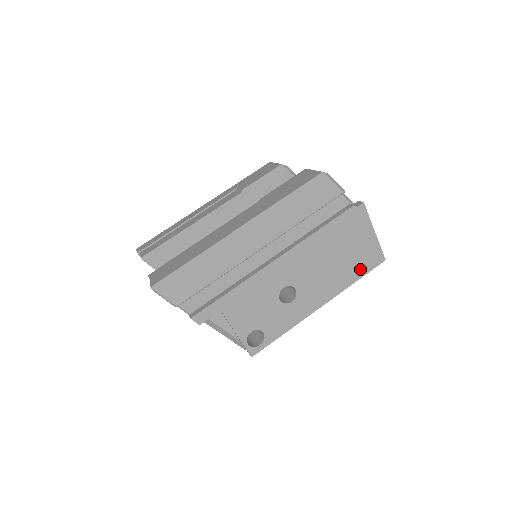
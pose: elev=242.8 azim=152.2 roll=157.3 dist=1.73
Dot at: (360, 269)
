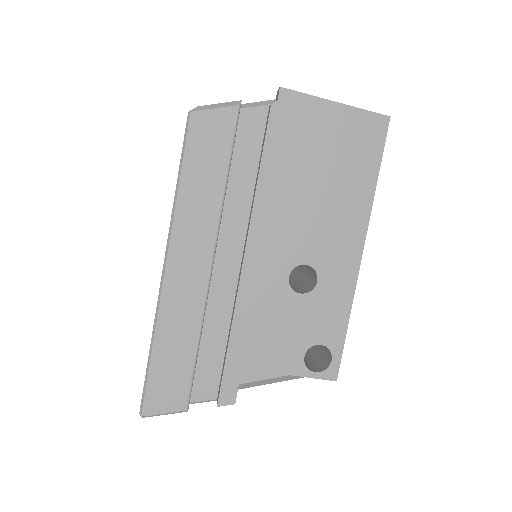
Dot at: (366, 162)
